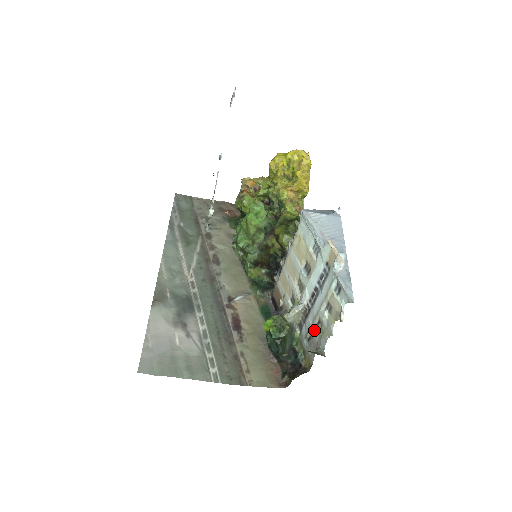
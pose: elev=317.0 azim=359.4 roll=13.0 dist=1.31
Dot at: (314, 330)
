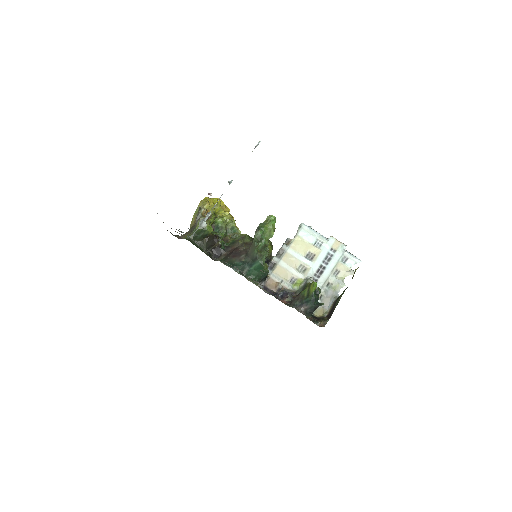
Dot at: (326, 289)
